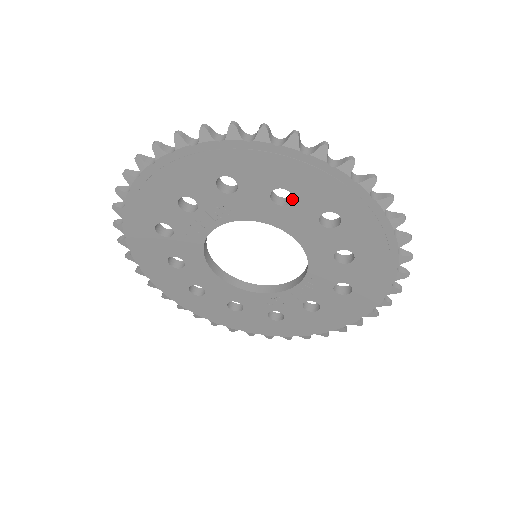
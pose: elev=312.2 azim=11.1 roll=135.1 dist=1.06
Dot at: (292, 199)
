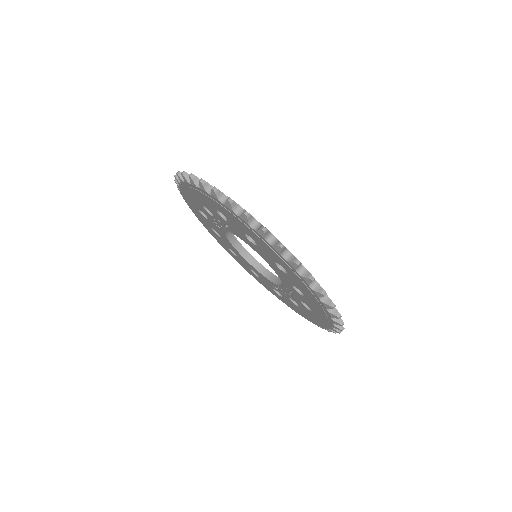
Dot at: (257, 244)
